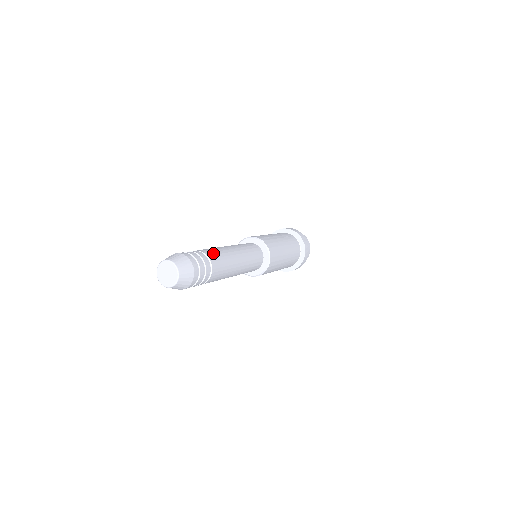
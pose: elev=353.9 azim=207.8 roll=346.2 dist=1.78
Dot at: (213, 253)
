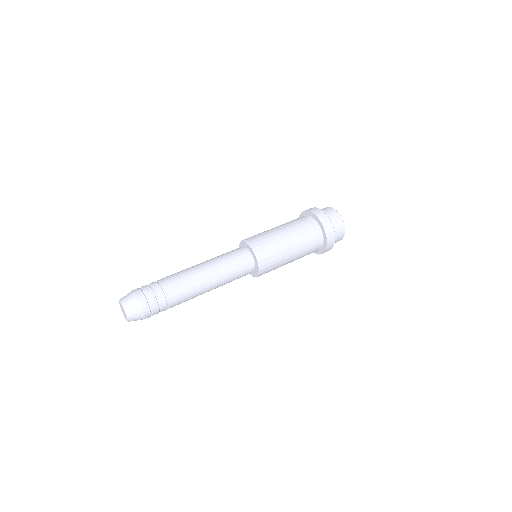
Dot at: (171, 278)
